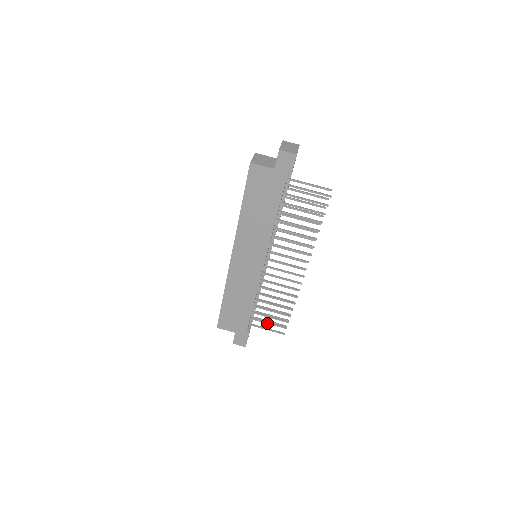
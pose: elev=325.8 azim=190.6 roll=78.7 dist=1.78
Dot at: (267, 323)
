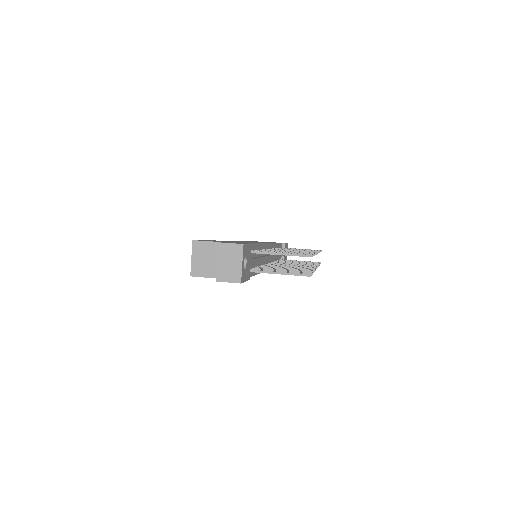
Dot at: occluded
